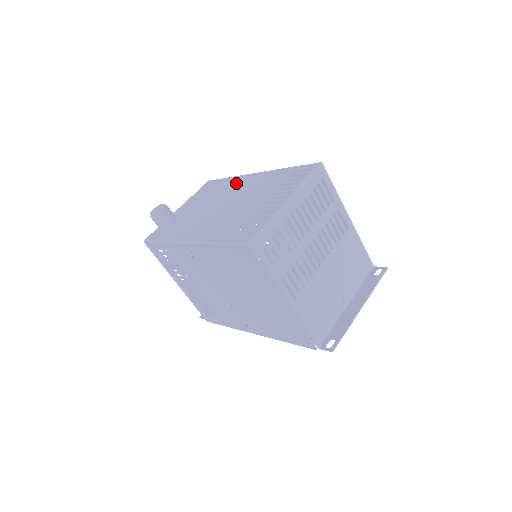
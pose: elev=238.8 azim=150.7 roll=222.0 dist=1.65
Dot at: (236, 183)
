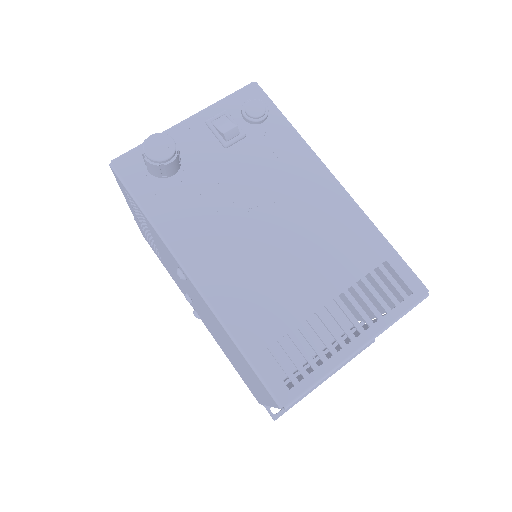
Dot at: (299, 171)
